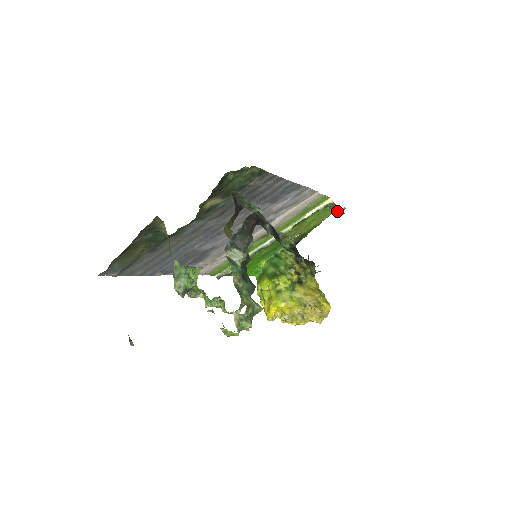
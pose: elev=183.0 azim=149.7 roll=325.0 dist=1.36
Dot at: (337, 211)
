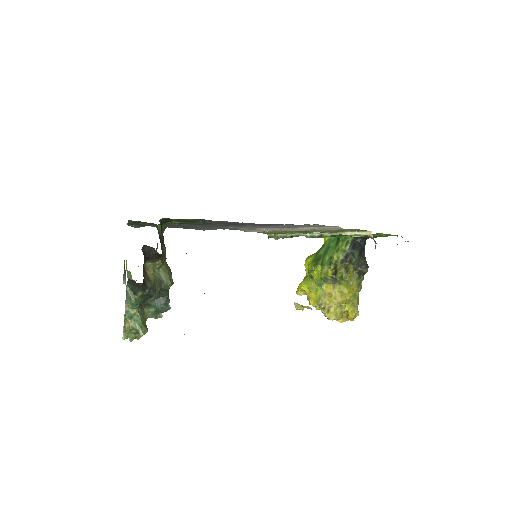
Dot at: occluded
